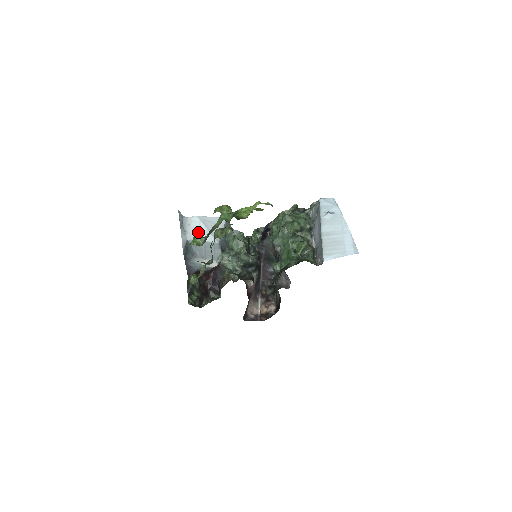
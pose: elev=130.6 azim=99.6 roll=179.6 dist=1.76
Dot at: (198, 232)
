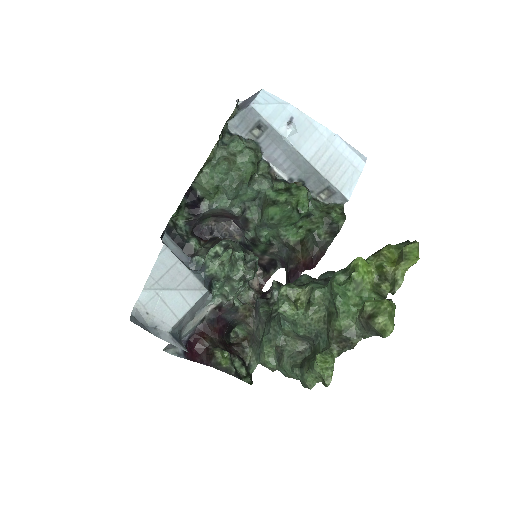
Dot at: (170, 308)
